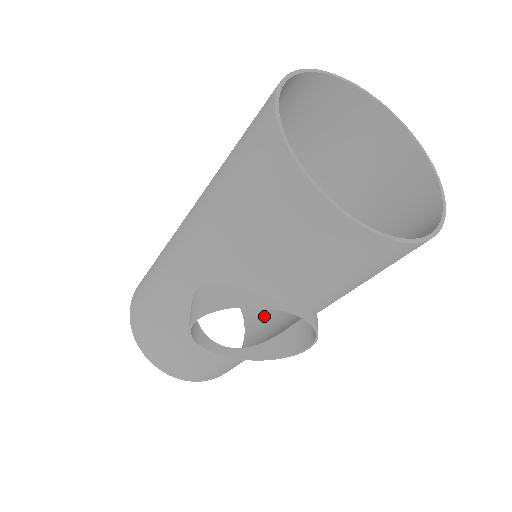
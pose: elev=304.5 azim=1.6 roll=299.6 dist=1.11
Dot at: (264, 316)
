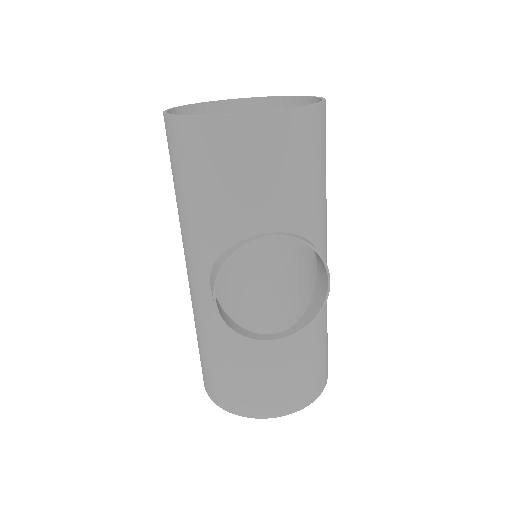
Dot at: occluded
